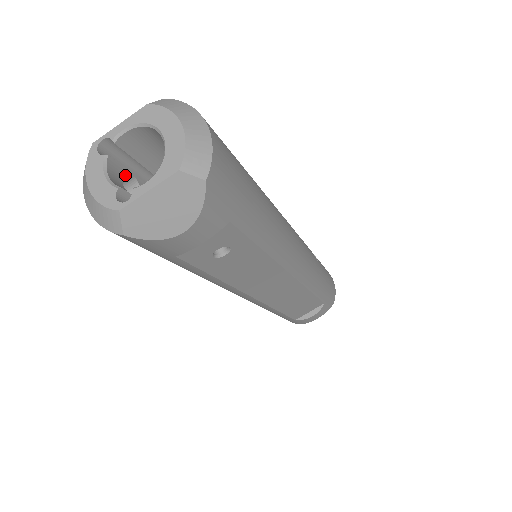
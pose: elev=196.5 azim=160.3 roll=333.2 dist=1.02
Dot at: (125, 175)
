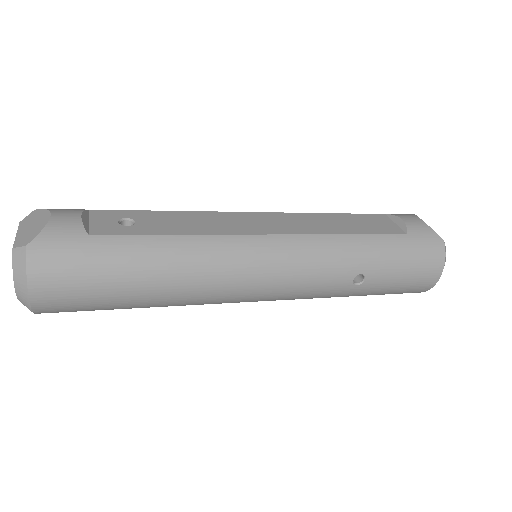
Dot at: occluded
